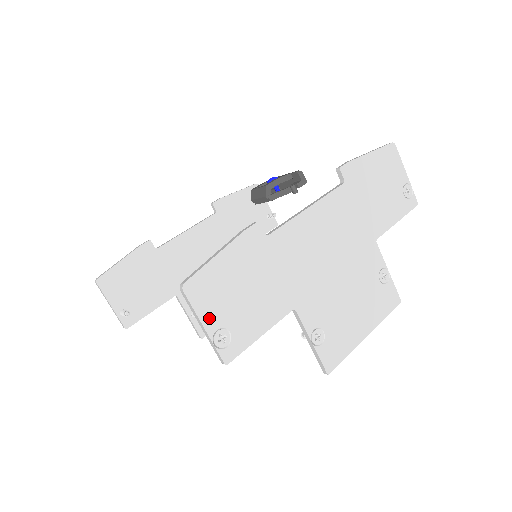
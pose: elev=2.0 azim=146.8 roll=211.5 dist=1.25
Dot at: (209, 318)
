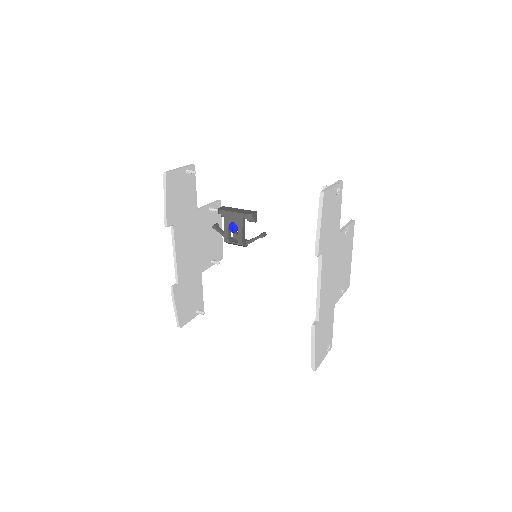
Dot at: (323, 357)
